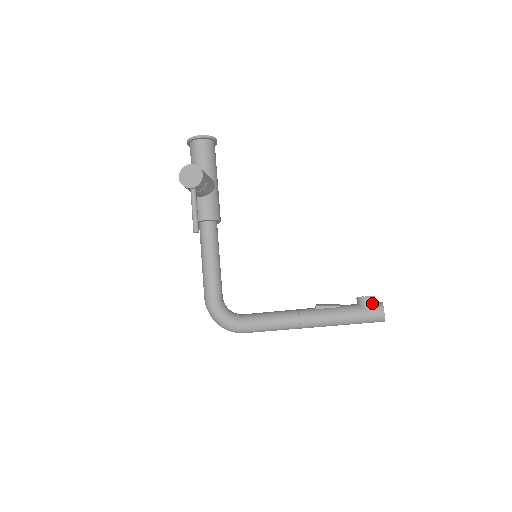
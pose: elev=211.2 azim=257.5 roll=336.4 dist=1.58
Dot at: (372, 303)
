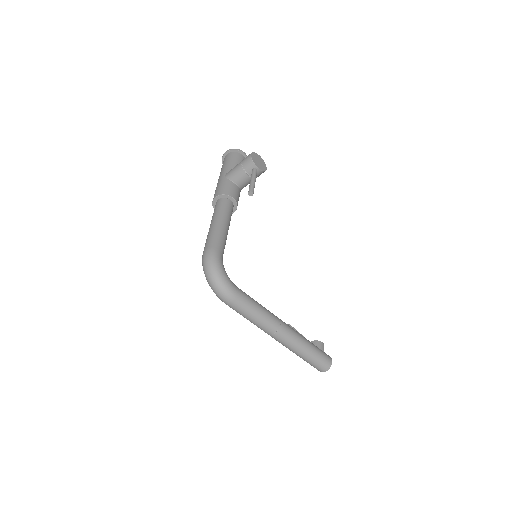
Dot at: occluded
